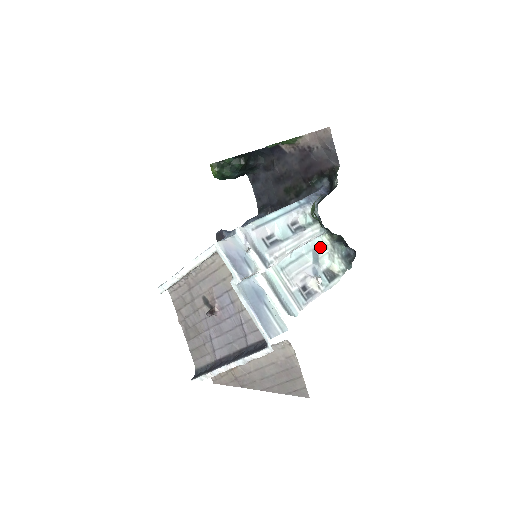
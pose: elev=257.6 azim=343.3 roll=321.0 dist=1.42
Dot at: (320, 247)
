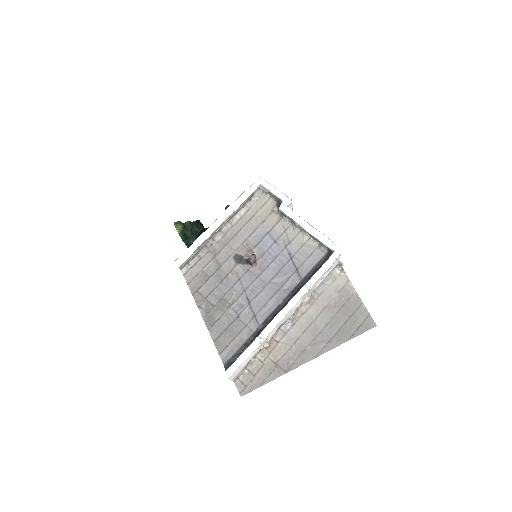
Dot at: occluded
